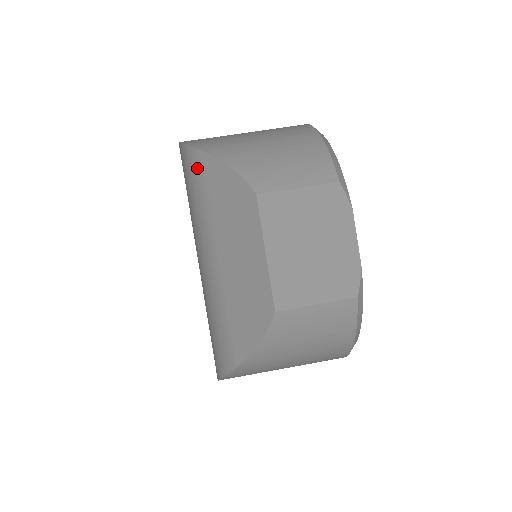
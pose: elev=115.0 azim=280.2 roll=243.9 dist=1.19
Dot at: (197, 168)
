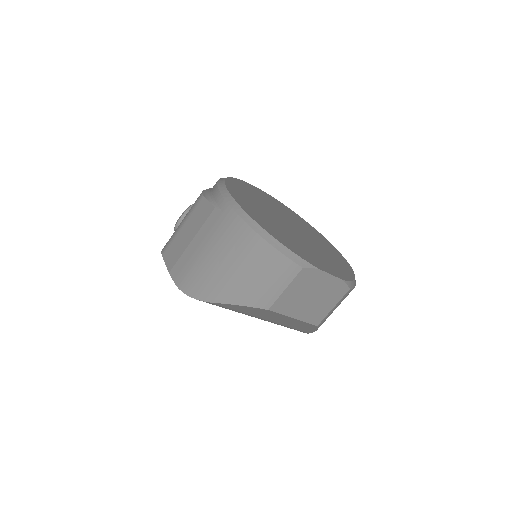
Dot at: occluded
